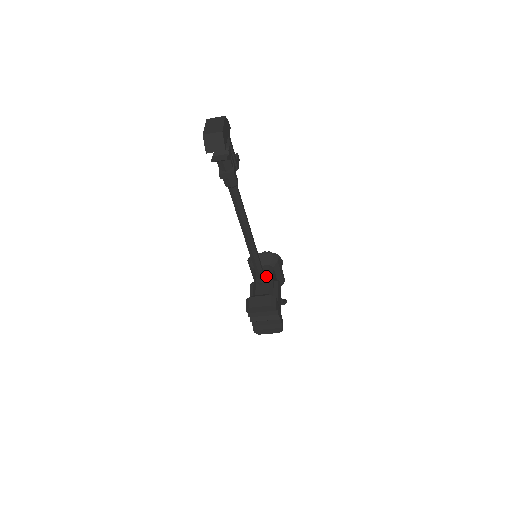
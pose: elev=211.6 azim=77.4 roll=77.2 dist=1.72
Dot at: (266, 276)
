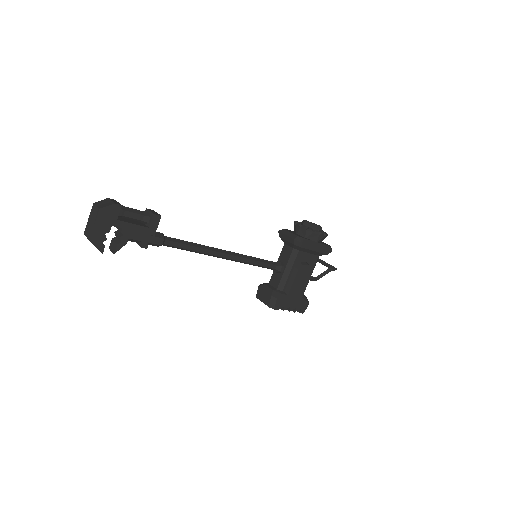
Dot at: (280, 266)
